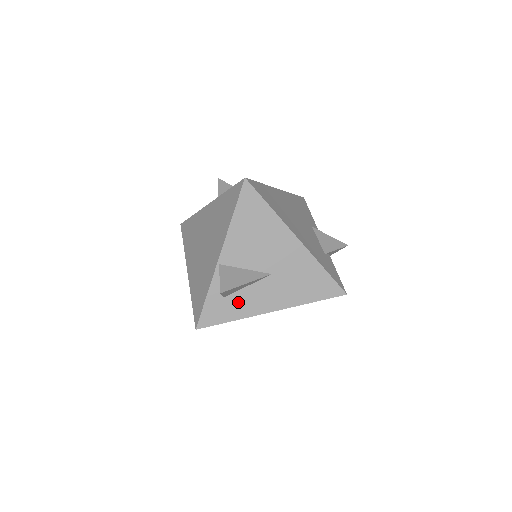
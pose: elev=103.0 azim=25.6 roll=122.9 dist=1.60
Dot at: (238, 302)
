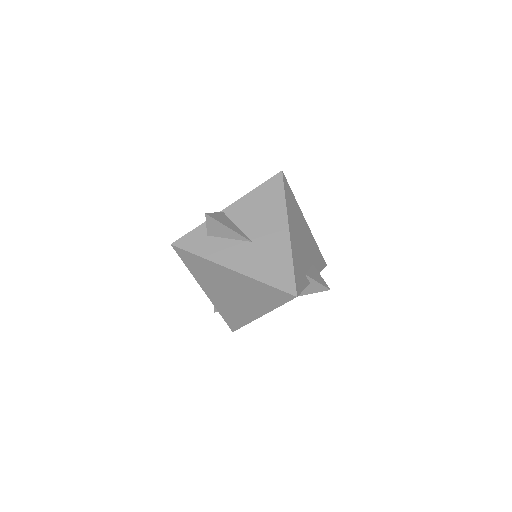
Dot at: (214, 245)
